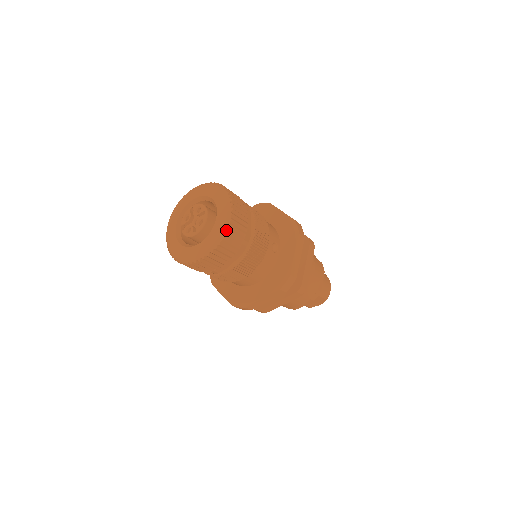
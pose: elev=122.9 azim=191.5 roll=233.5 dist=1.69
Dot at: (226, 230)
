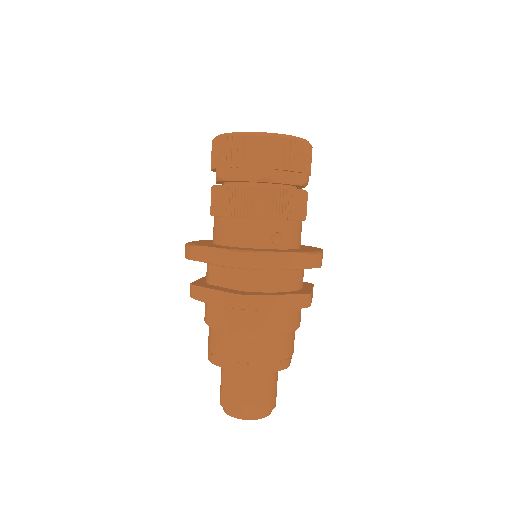
Dot at: (270, 135)
